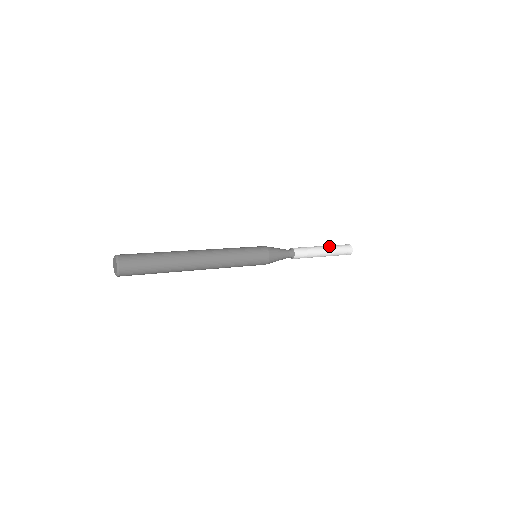
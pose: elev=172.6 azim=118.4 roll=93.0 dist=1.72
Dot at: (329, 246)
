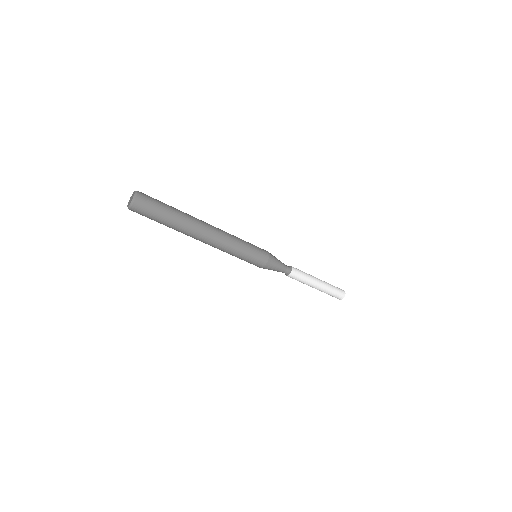
Dot at: (325, 282)
